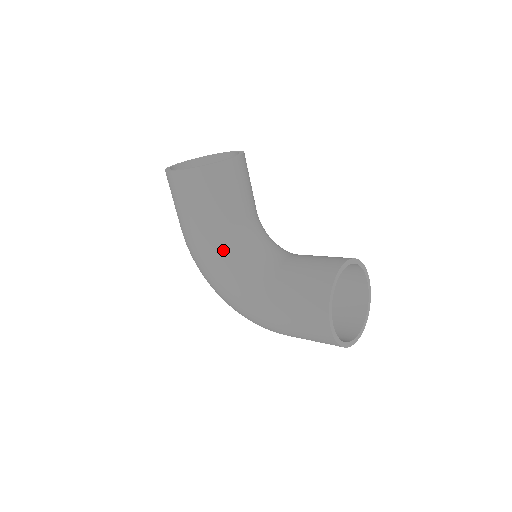
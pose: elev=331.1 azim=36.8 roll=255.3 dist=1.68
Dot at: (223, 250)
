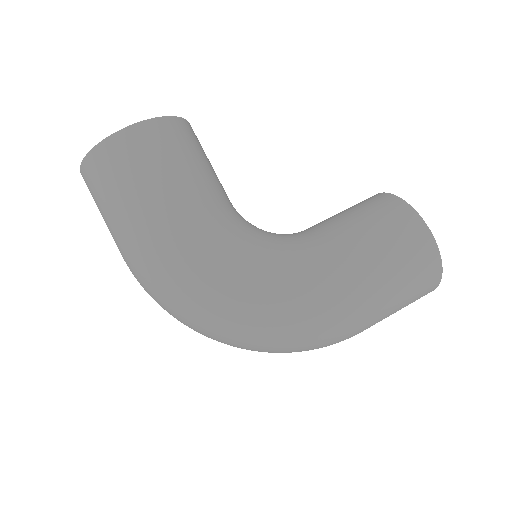
Dot at: (234, 228)
